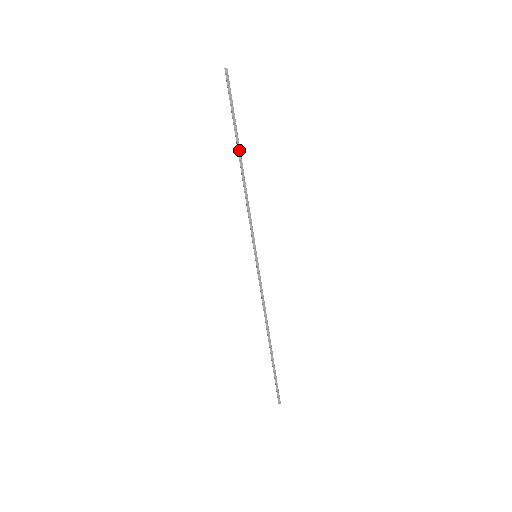
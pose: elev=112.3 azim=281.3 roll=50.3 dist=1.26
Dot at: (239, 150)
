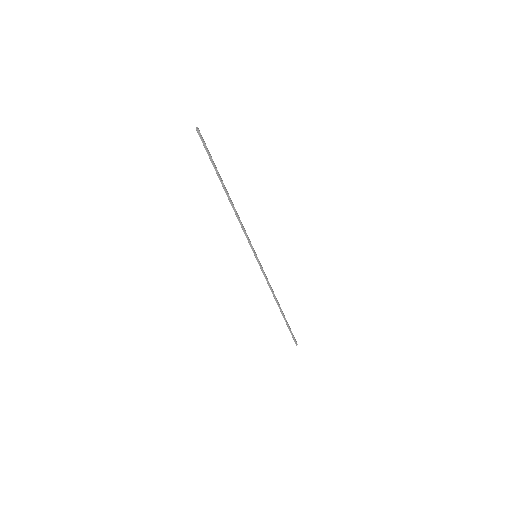
Dot at: (224, 186)
